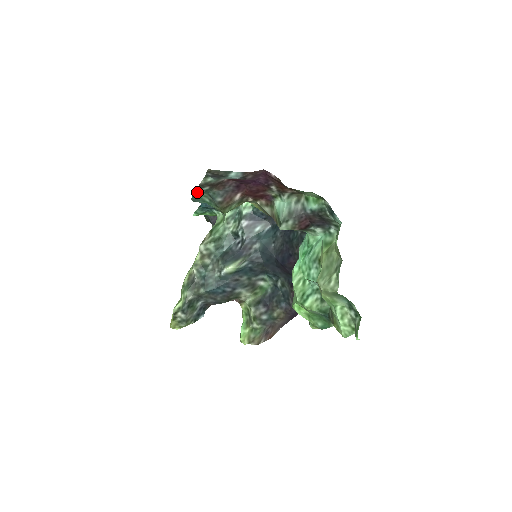
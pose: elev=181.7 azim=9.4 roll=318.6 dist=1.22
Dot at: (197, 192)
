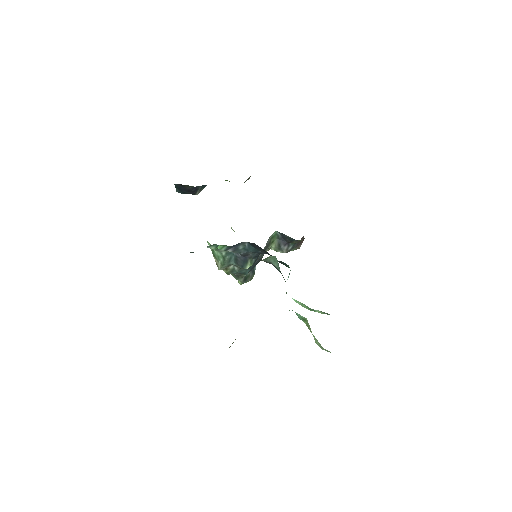
Dot at: occluded
